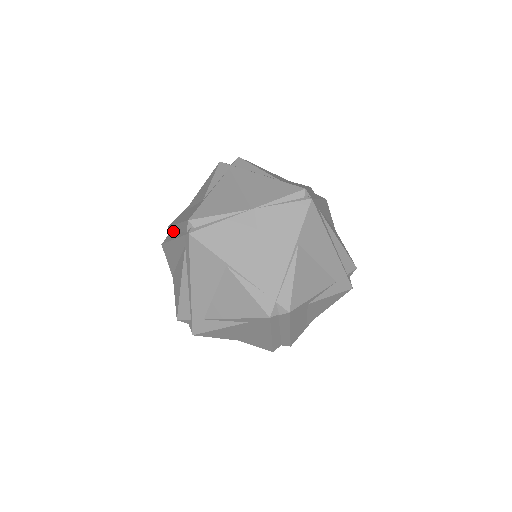
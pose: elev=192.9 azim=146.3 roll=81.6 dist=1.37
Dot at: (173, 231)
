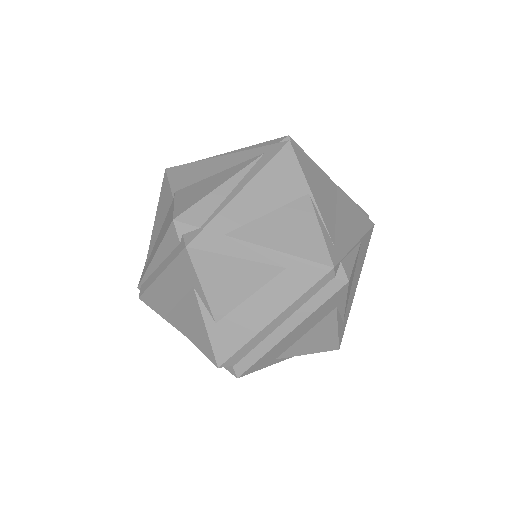
Dot at: occluded
